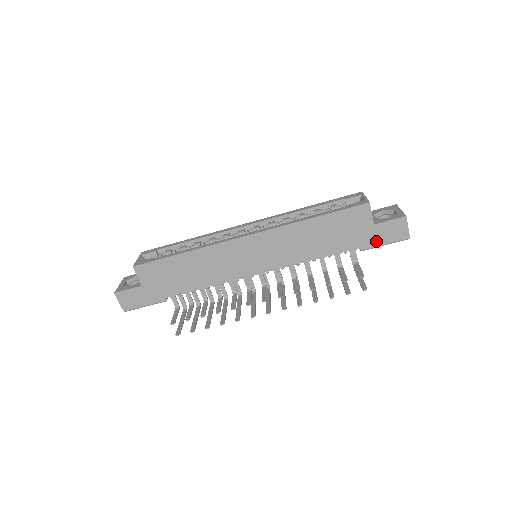
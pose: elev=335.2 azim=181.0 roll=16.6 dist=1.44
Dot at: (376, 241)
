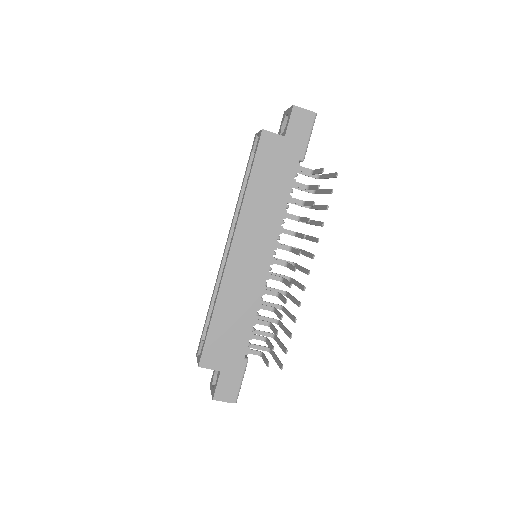
Dot at: (301, 143)
